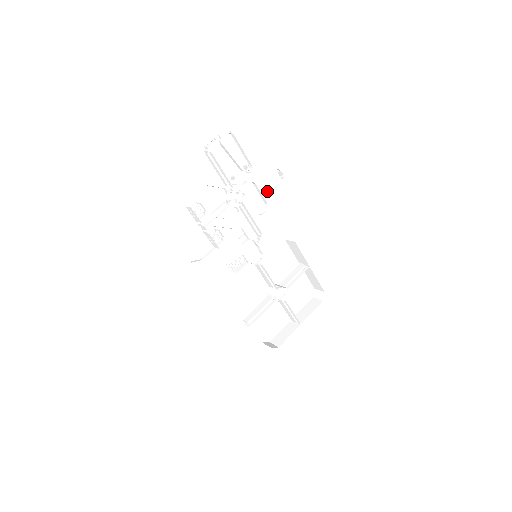
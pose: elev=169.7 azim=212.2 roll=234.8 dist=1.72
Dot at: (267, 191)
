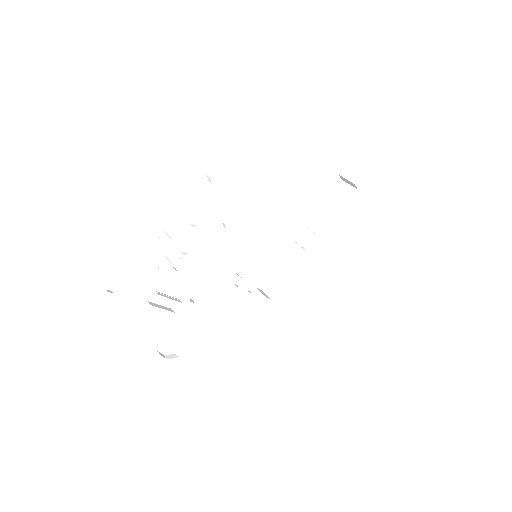
Dot at: (204, 206)
